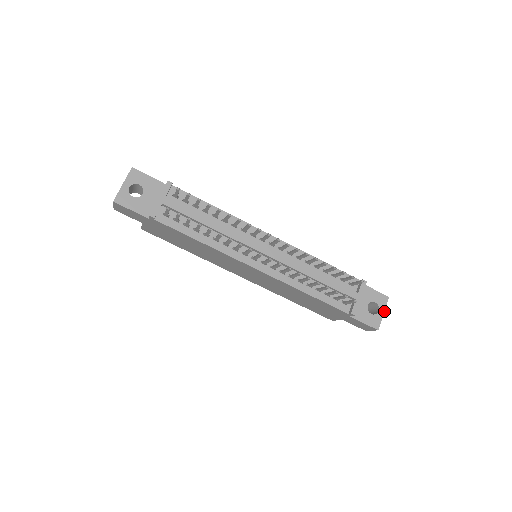
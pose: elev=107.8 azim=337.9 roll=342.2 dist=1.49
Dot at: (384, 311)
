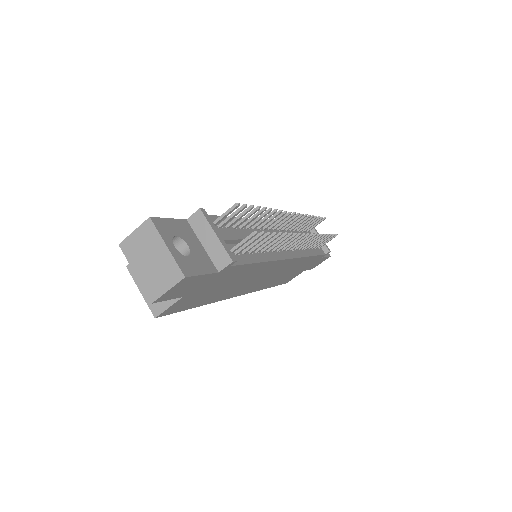
Dot at: occluded
